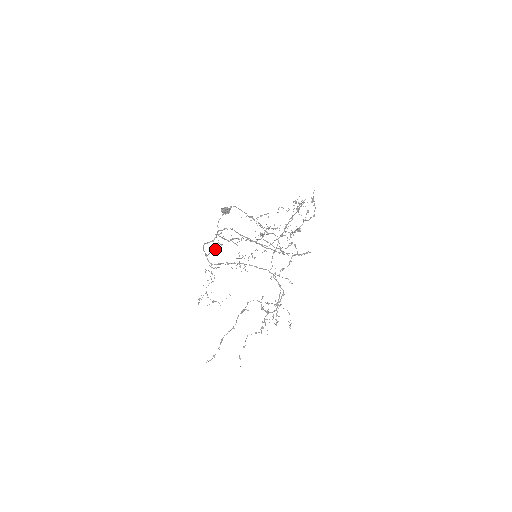
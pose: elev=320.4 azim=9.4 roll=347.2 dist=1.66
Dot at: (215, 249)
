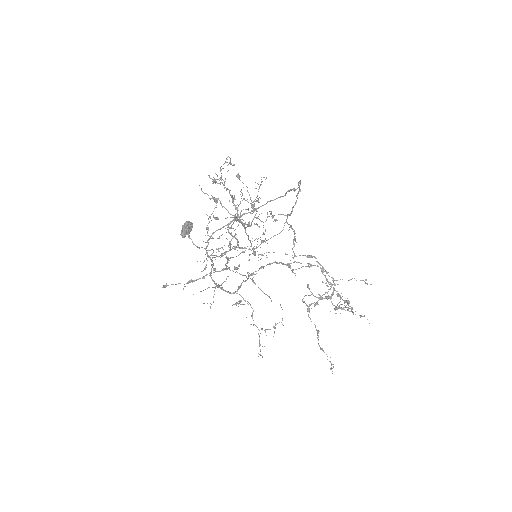
Dot at: occluded
